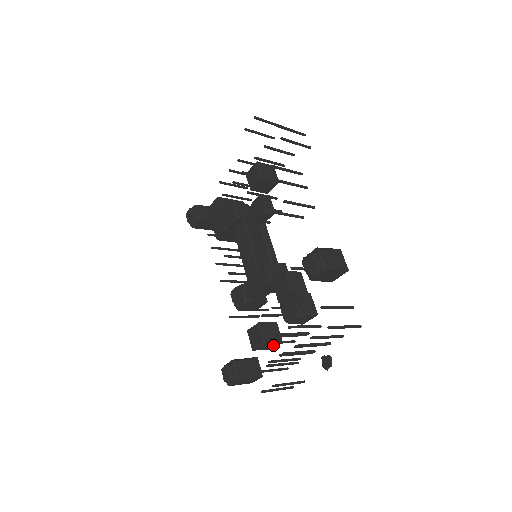
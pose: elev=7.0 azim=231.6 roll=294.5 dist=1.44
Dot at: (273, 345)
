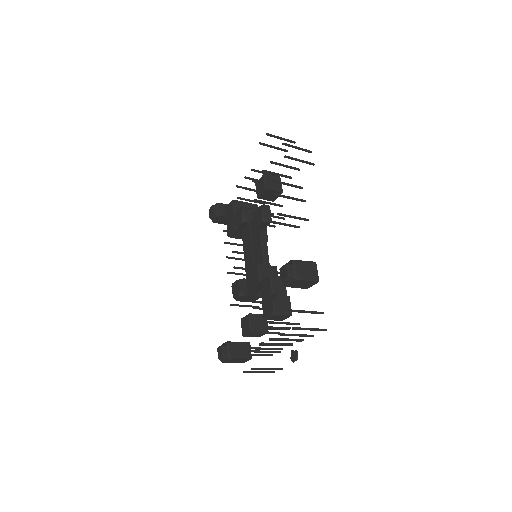
Dot at: (261, 334)
